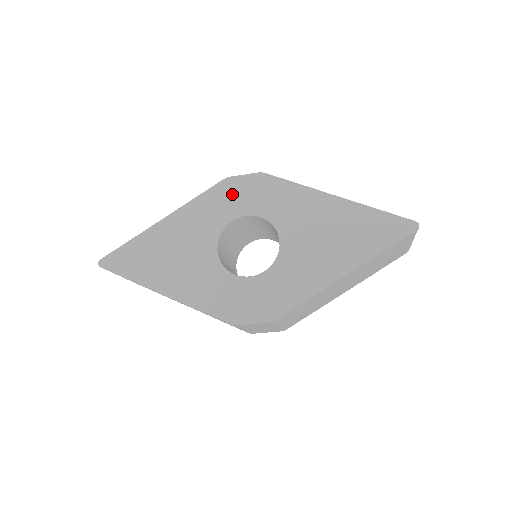
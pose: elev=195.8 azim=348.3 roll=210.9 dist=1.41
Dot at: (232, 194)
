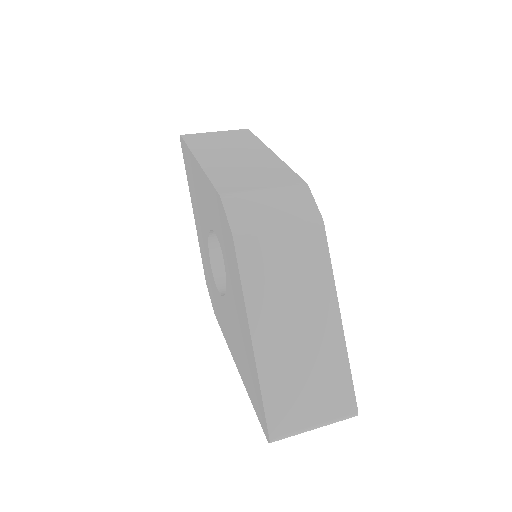
Dot at: (219, 215)
